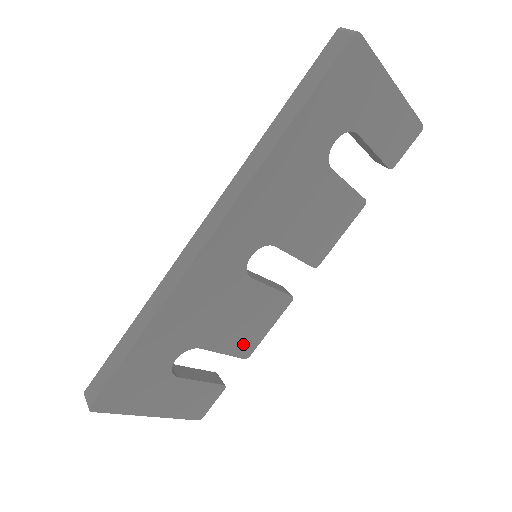
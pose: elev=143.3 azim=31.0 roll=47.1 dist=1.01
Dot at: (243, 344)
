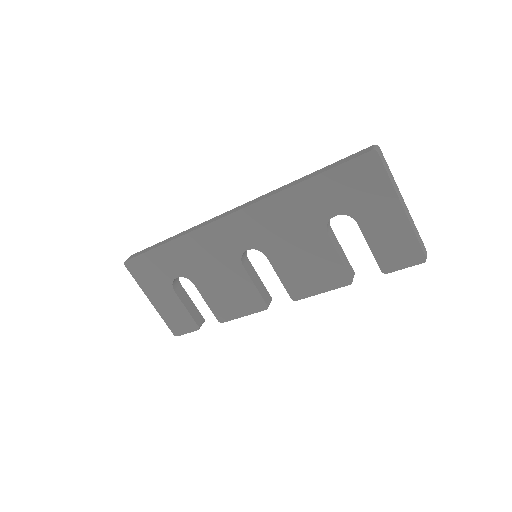
Dot at: (221, 309)
